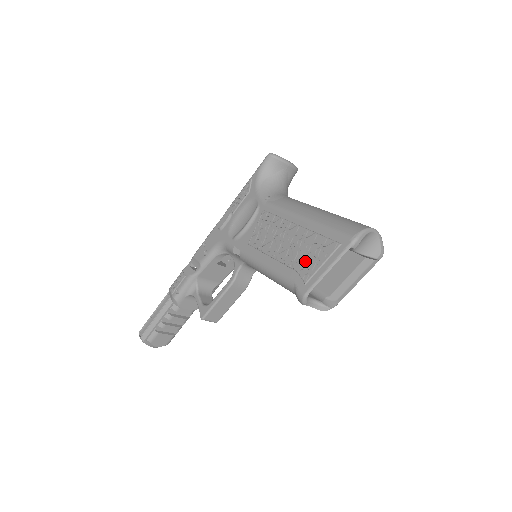
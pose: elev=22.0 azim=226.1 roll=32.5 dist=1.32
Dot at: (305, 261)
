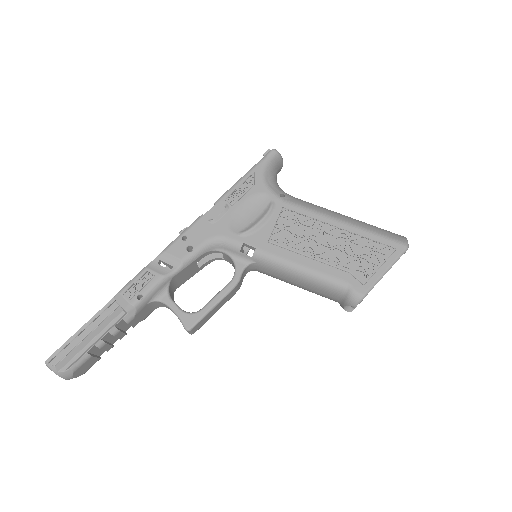
Dot at: (357, 263)
